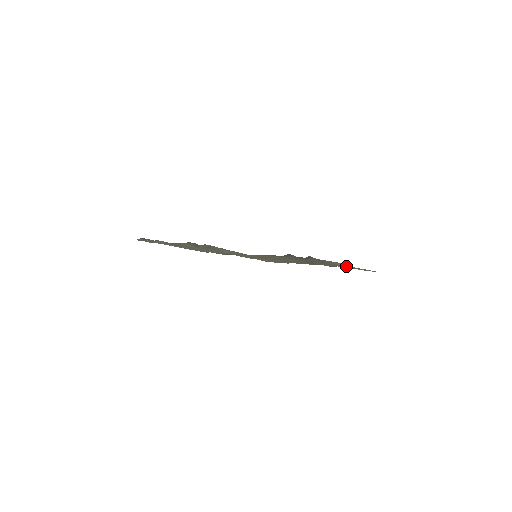
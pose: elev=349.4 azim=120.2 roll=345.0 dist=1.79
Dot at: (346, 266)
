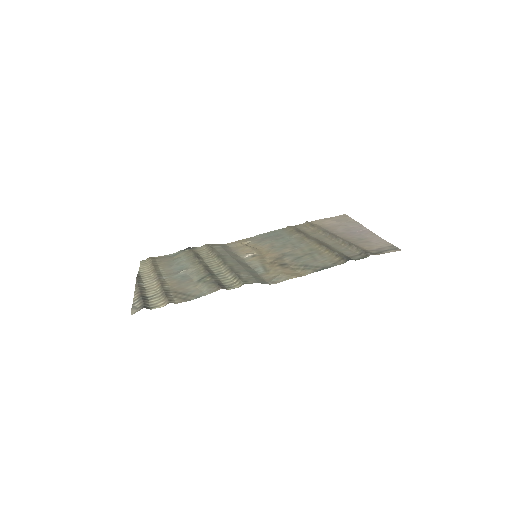
Dot at: (371, 239)
